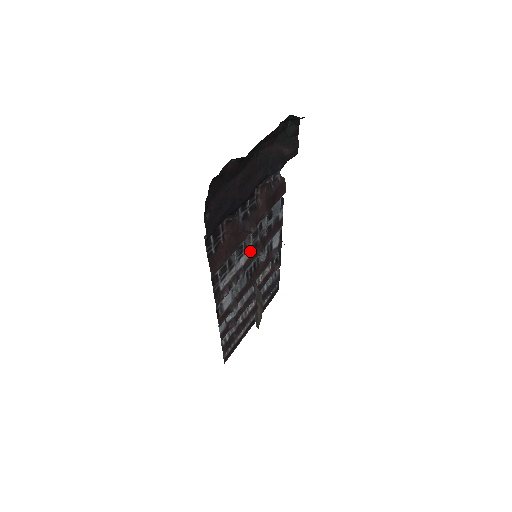
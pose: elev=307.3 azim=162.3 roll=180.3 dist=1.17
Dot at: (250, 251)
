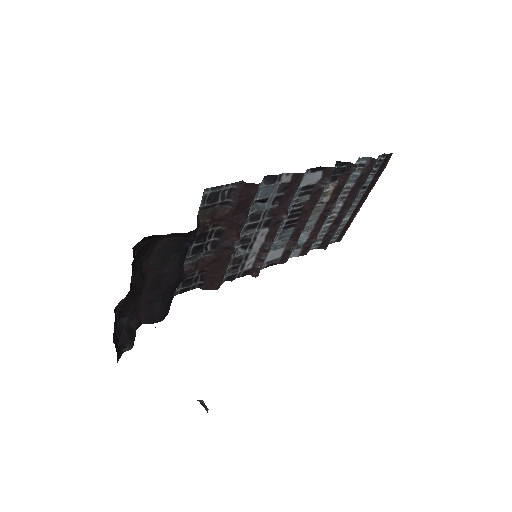
Dot at: (262, 232)
